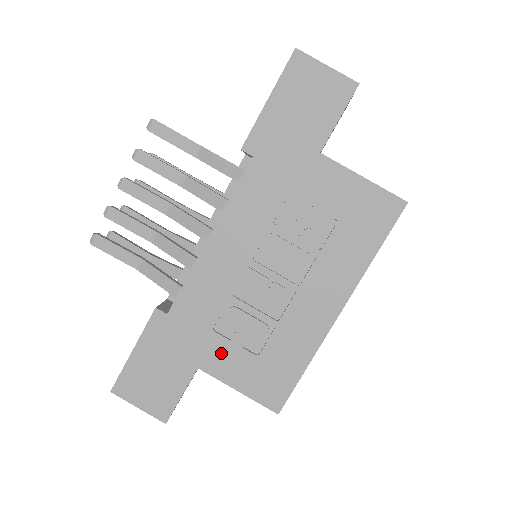
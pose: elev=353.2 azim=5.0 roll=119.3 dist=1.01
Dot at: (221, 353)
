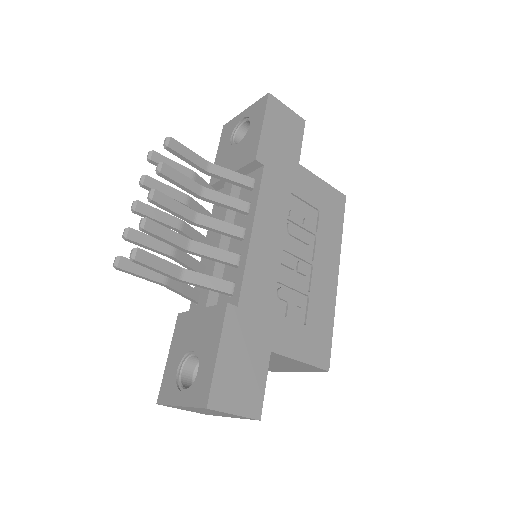
Dot at: (283, 331)
